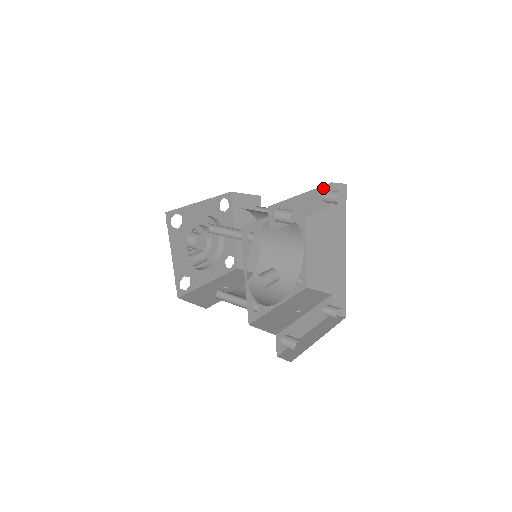
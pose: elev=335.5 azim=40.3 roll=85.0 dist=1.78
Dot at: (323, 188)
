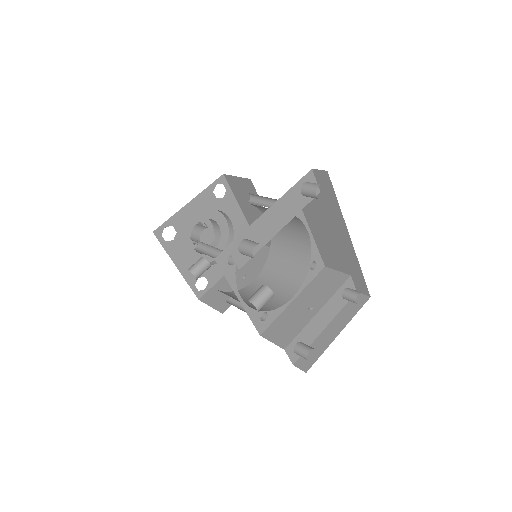
Dot at: (301, 182)
